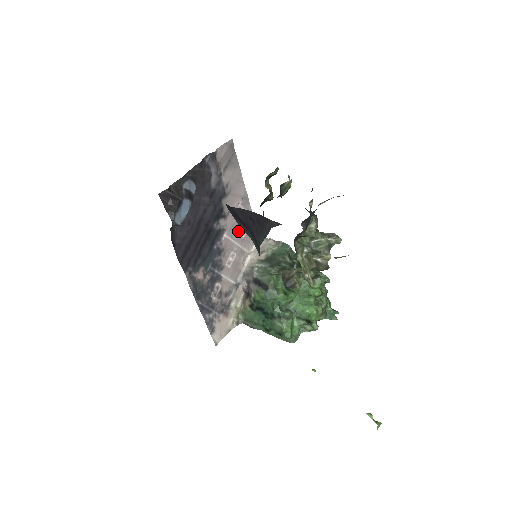
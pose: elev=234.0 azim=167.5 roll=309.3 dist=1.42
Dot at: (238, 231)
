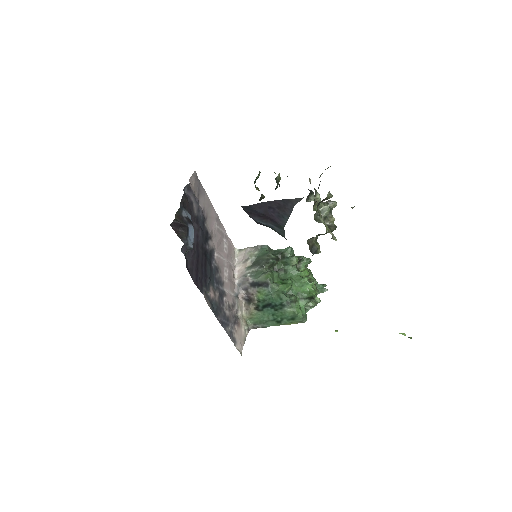
Dot at: (222, 249)
